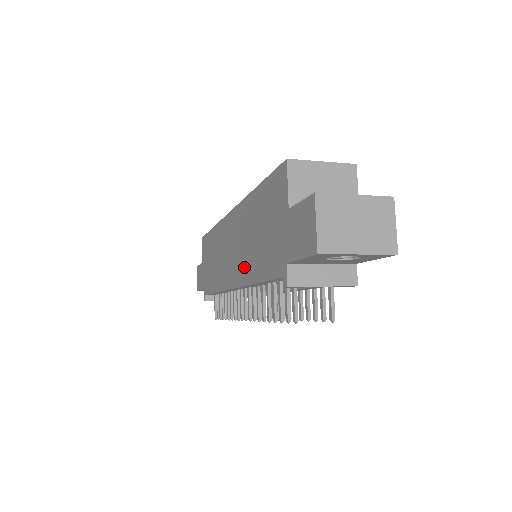
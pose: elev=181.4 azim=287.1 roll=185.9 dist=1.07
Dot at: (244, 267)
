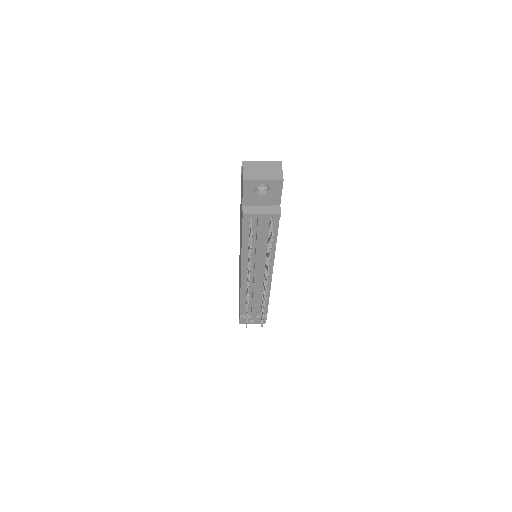
Dot at: occluded
